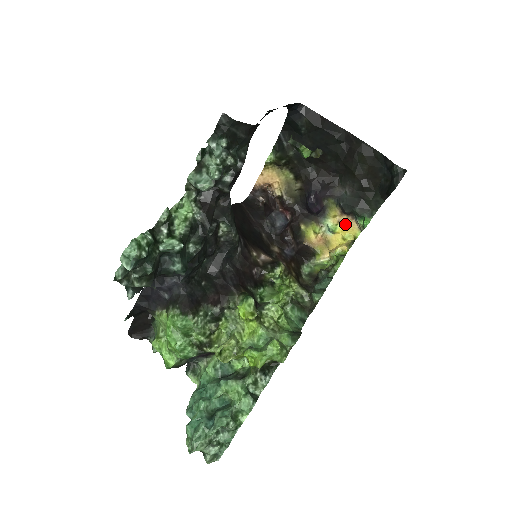
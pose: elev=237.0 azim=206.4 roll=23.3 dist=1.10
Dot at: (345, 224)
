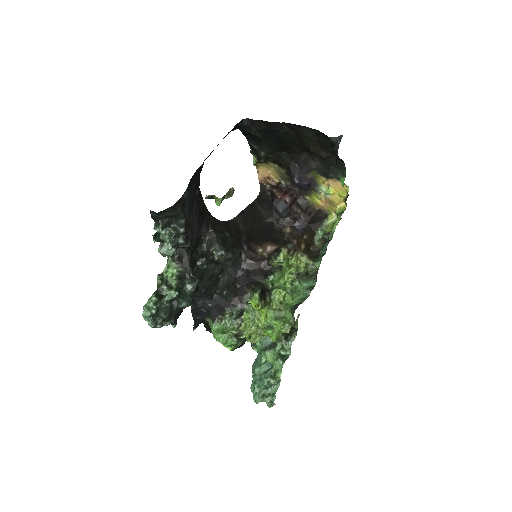
Dot at: (334, 185)
